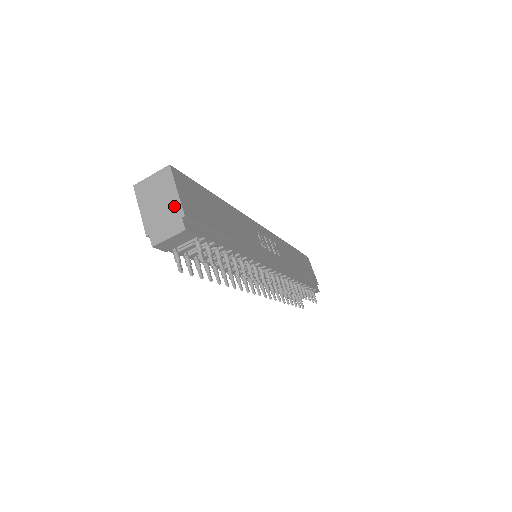
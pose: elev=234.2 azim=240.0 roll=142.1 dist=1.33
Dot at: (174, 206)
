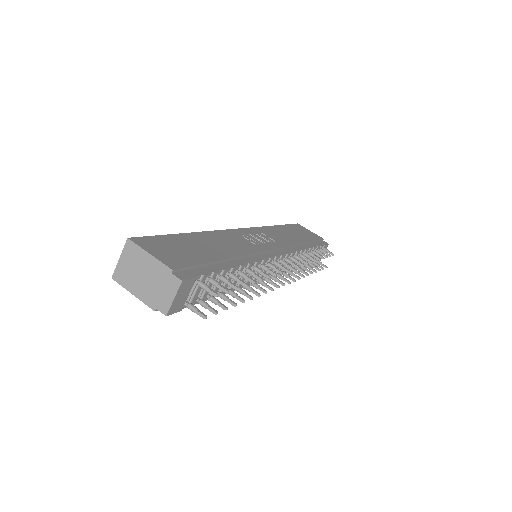
Dot at: (157, 269)
